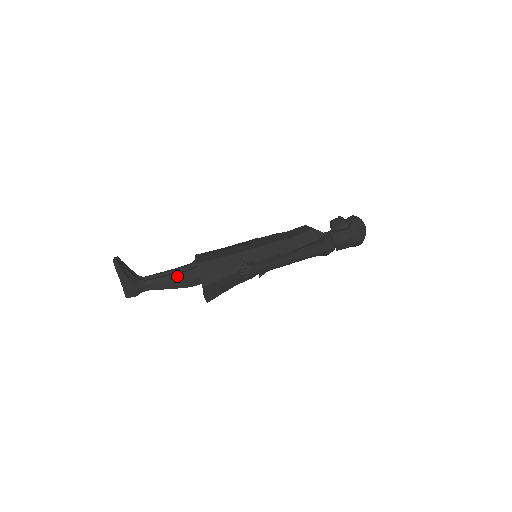
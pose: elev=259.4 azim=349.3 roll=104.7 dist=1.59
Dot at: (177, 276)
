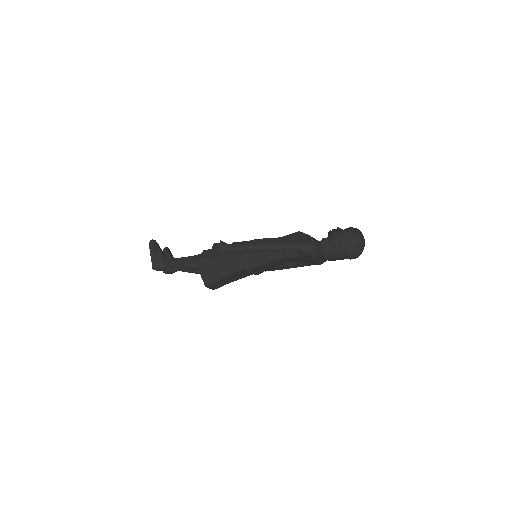
Dot at: (187, 258)
